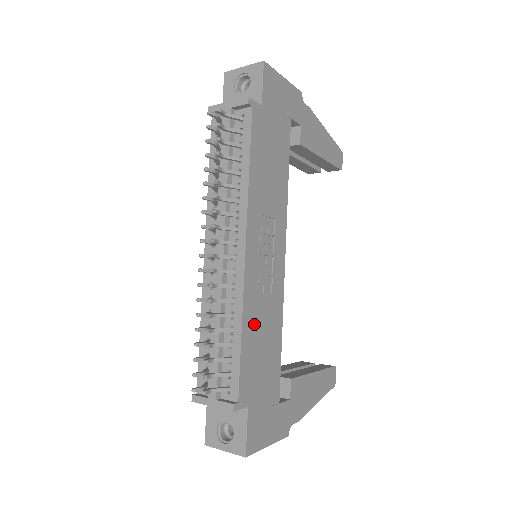
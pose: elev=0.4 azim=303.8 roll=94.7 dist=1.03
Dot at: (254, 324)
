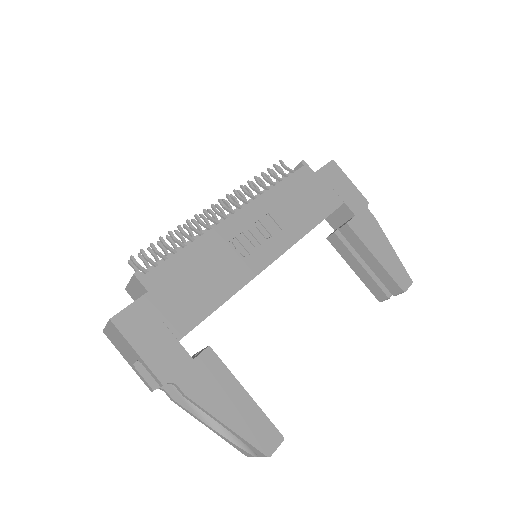
Dot at: (205, 256)
